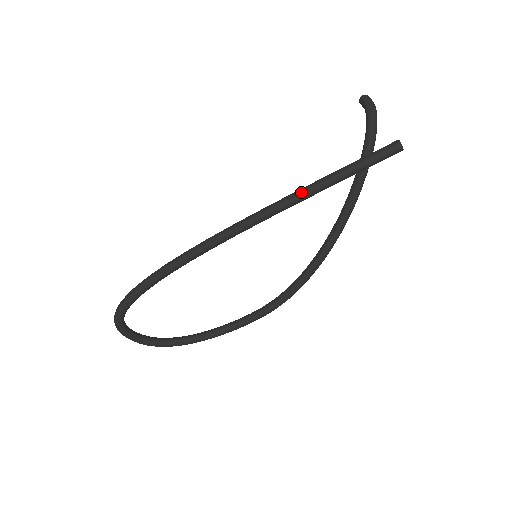
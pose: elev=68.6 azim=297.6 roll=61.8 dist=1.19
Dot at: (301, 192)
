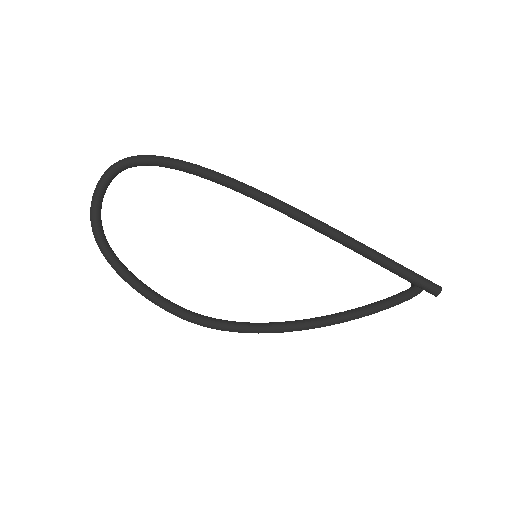
Dot at: occluded
